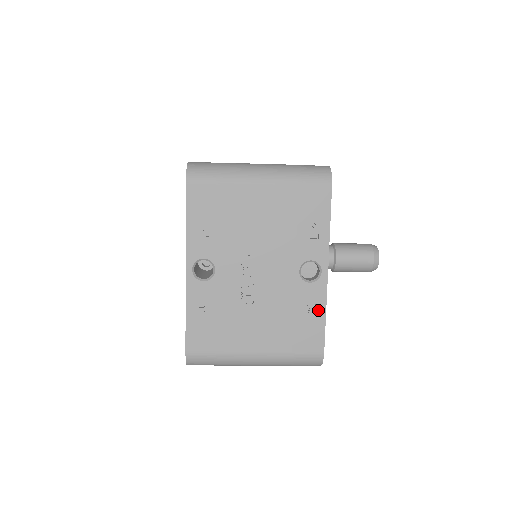
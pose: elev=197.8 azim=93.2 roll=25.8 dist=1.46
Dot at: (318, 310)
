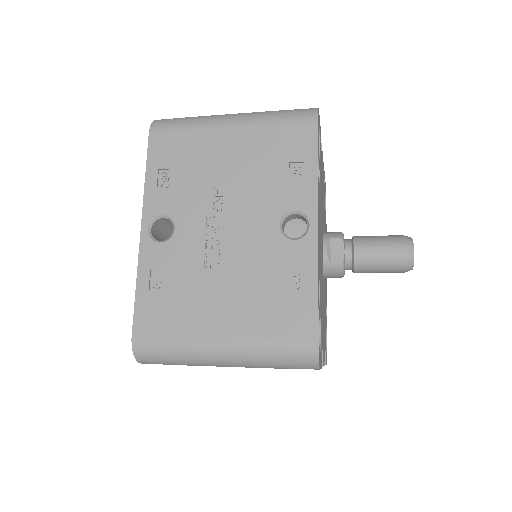
Dot at: (307, 277)
